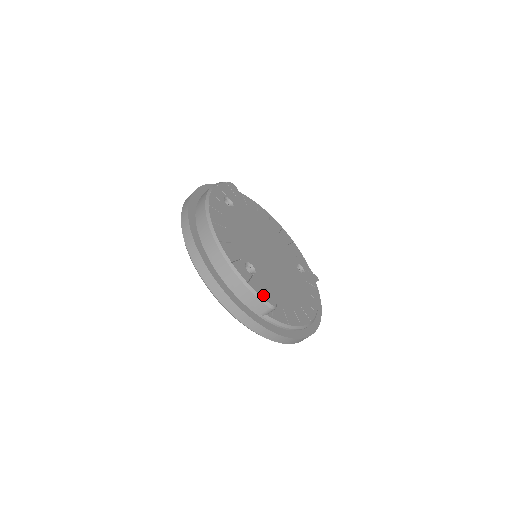
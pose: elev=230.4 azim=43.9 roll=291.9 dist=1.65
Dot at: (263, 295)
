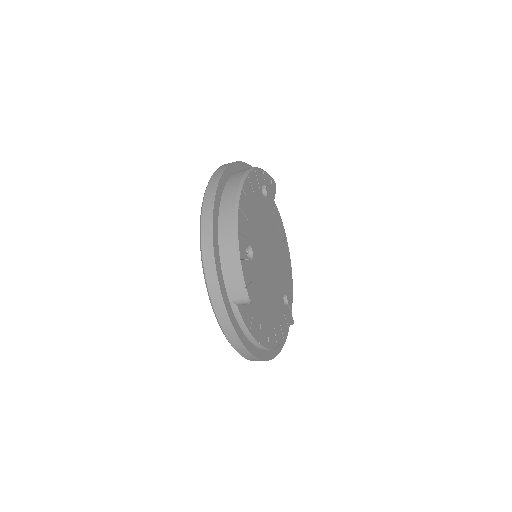
Dot at: (247, 282)
